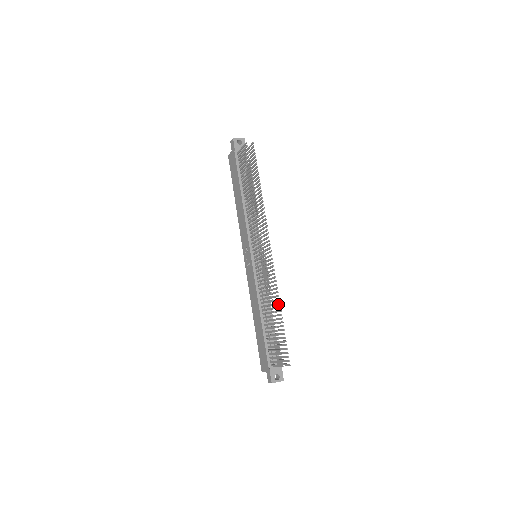
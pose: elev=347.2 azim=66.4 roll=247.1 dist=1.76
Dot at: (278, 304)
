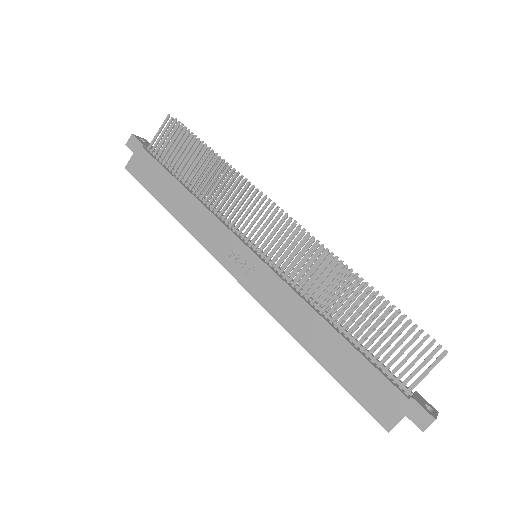
Dot at: (354, 278)
